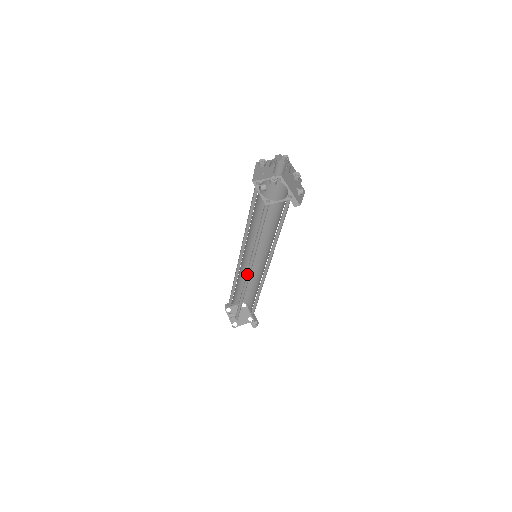
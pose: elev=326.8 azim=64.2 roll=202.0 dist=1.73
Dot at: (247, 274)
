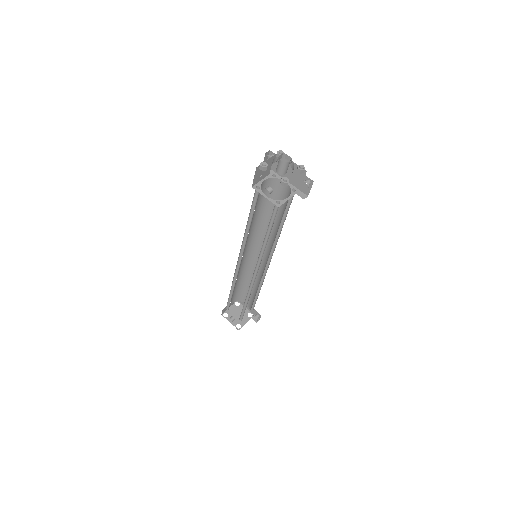
Dot at: occluded
